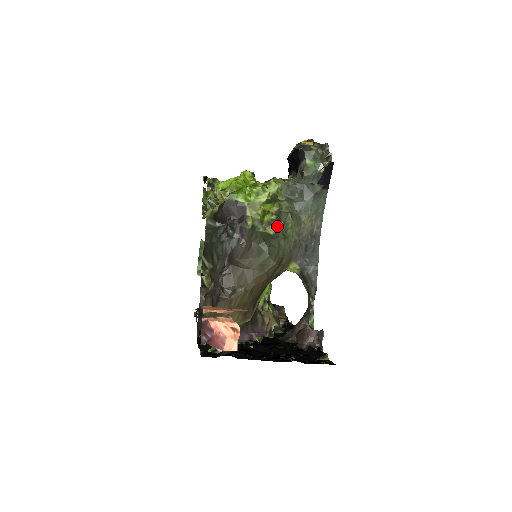
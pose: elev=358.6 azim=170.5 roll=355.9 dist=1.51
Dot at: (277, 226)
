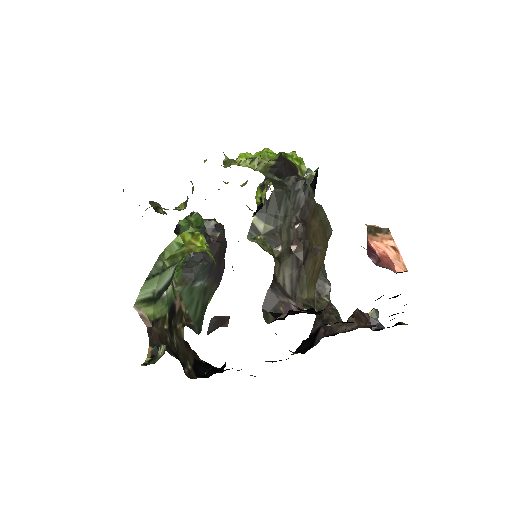
Dot at: occluded
